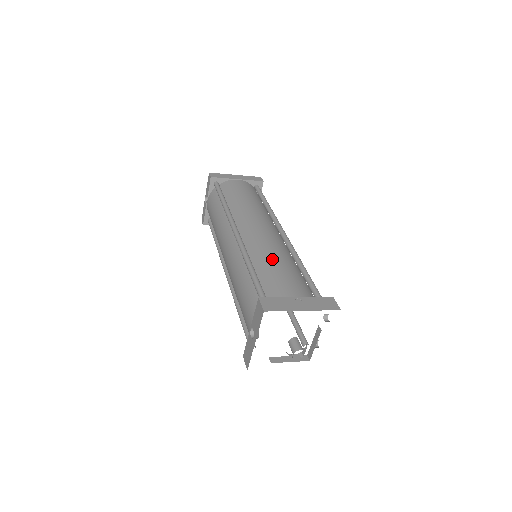
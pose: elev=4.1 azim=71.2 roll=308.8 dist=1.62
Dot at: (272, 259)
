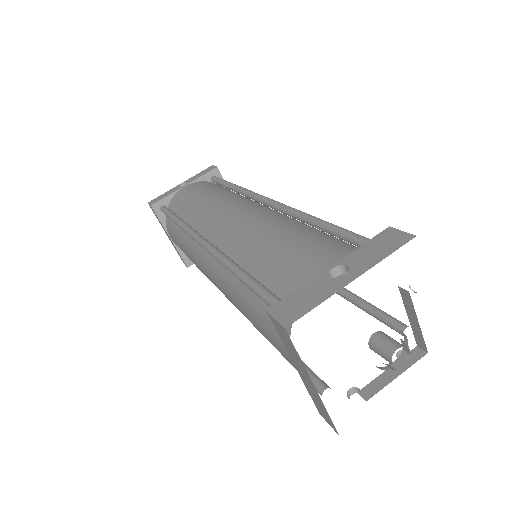
Dot at: occluded
